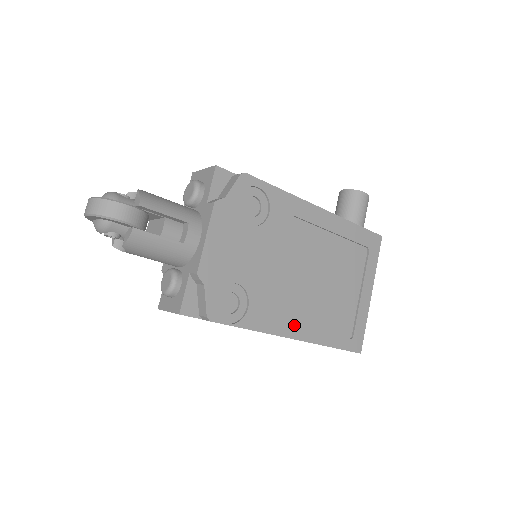
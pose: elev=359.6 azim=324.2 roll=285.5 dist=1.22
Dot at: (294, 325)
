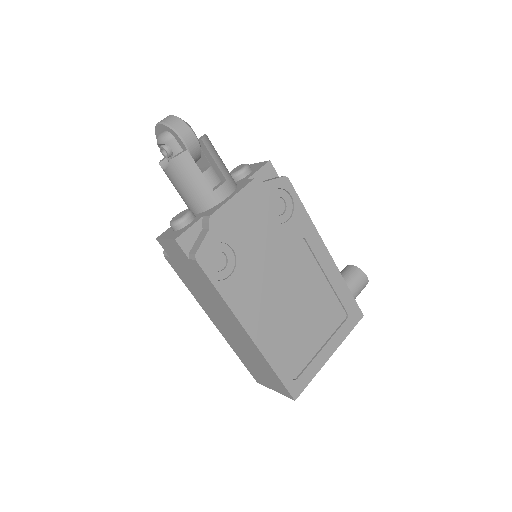
Dot at: (256, 324)
